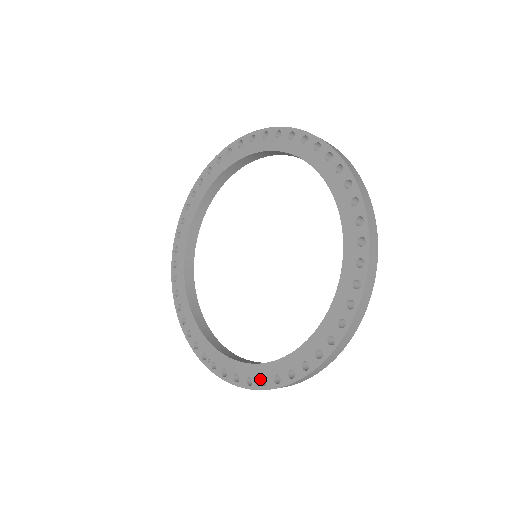
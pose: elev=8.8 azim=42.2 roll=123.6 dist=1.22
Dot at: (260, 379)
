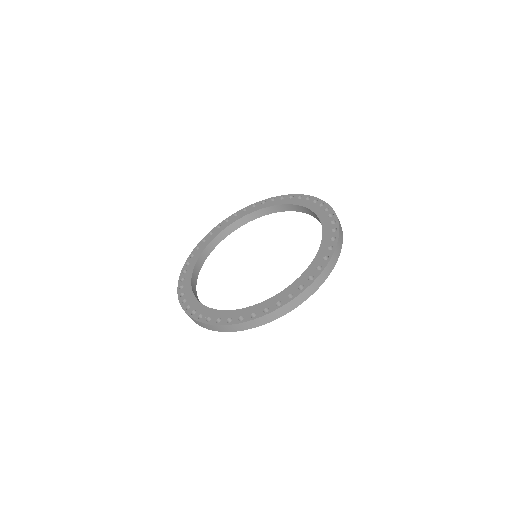
Dot at: (251, 314)
